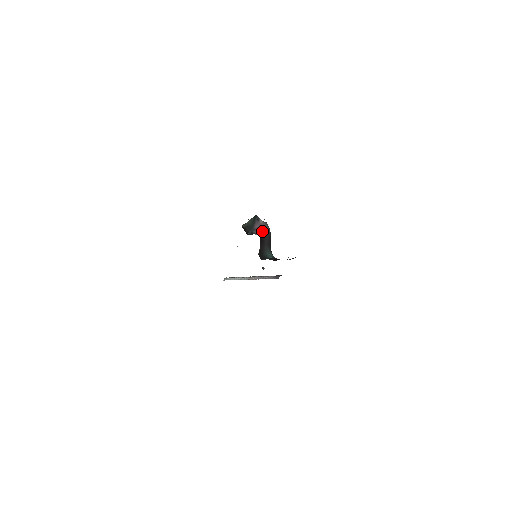
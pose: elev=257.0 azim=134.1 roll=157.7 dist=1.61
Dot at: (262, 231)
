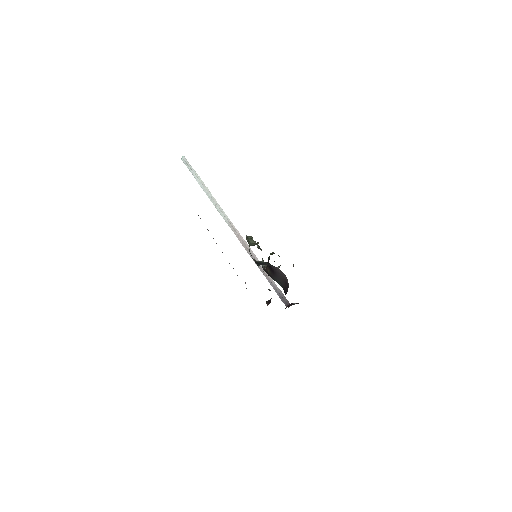
Dot at: (275, 269)
